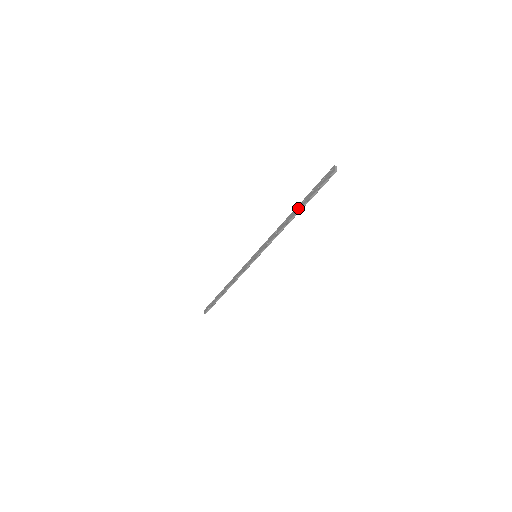
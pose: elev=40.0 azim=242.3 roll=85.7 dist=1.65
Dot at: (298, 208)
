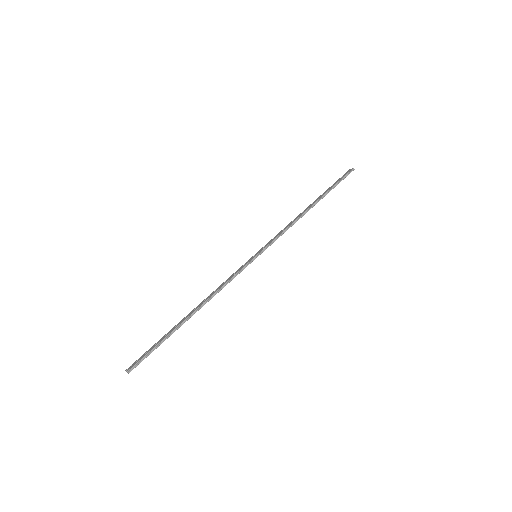
Dot at: (317, 200)
